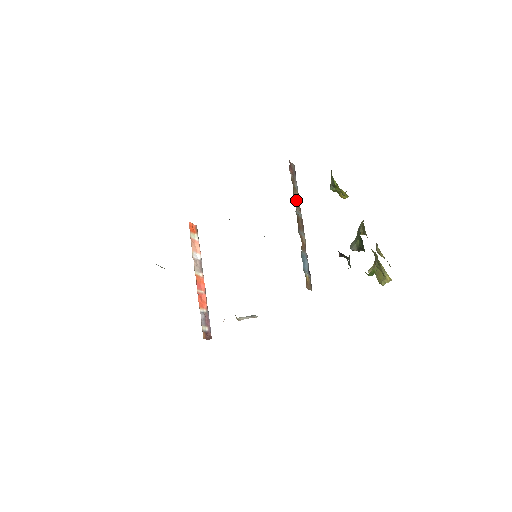
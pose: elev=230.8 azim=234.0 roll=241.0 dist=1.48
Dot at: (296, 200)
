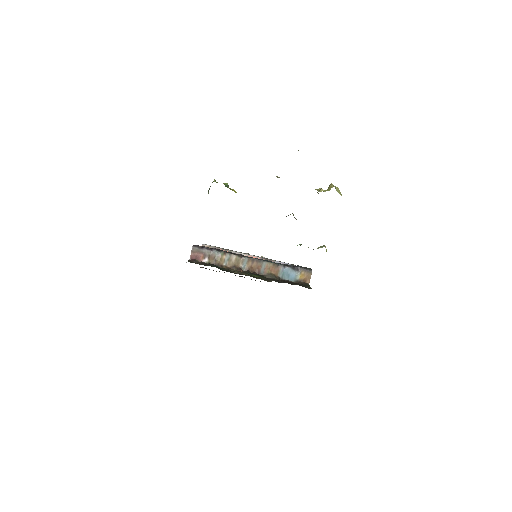
Dot at: (231, 261)
